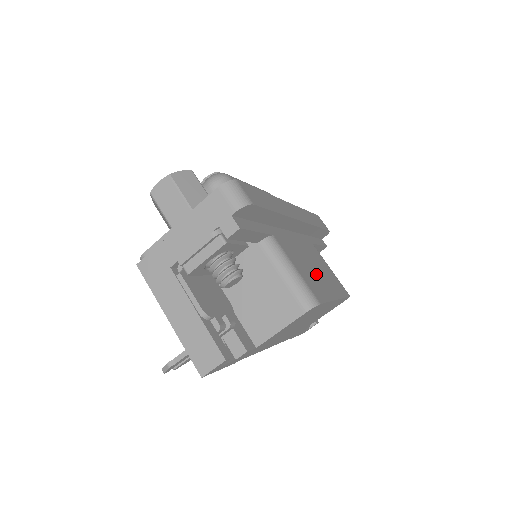
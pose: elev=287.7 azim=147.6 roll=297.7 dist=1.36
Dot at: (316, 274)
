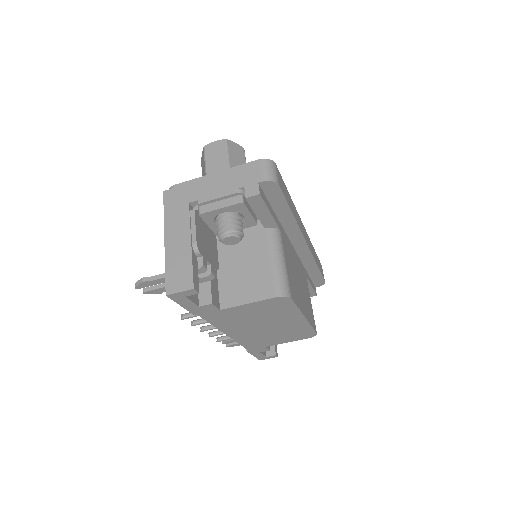
Dot at: (299, 287)
